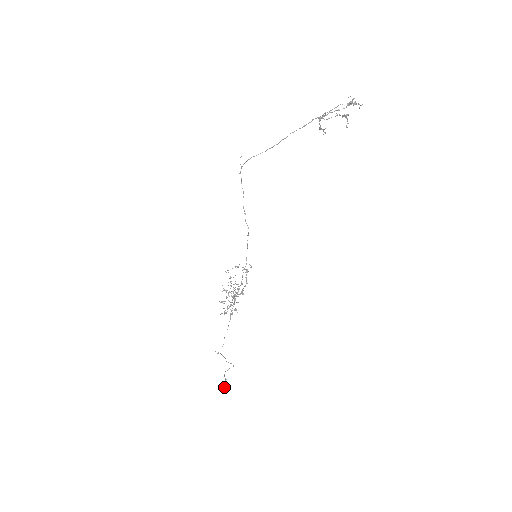
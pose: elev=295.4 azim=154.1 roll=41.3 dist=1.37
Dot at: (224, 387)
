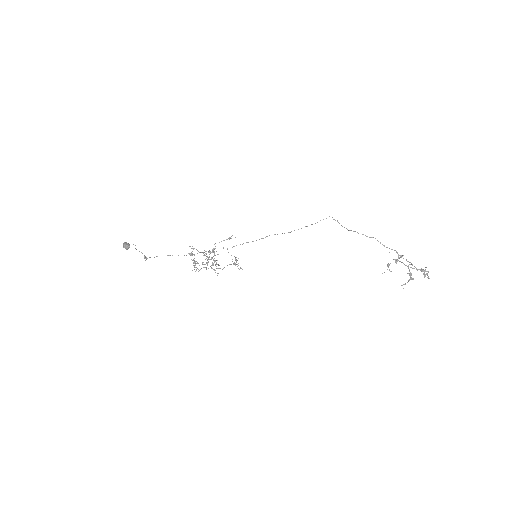
Dot at: (126, 243)
